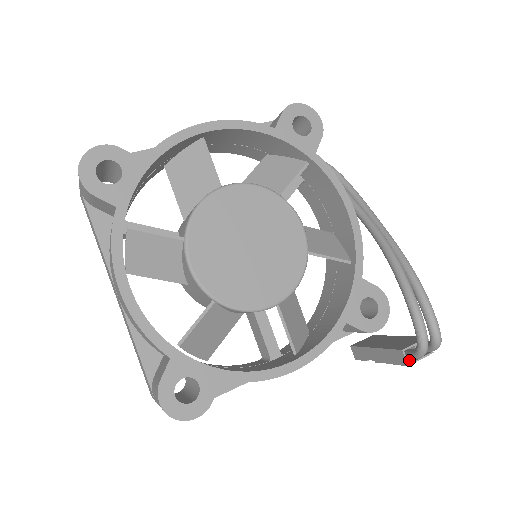
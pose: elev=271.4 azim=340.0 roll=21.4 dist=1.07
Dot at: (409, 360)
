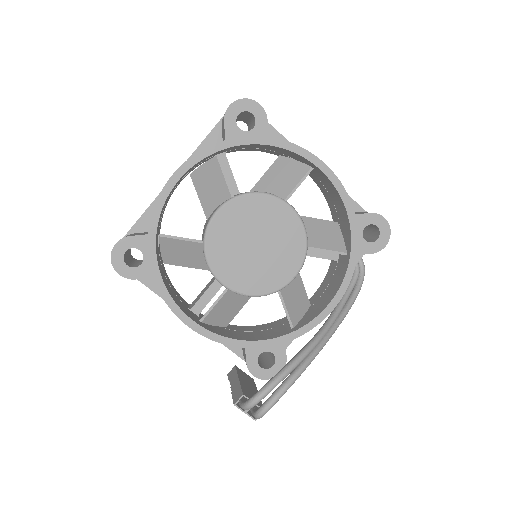
Dot at: occluded
